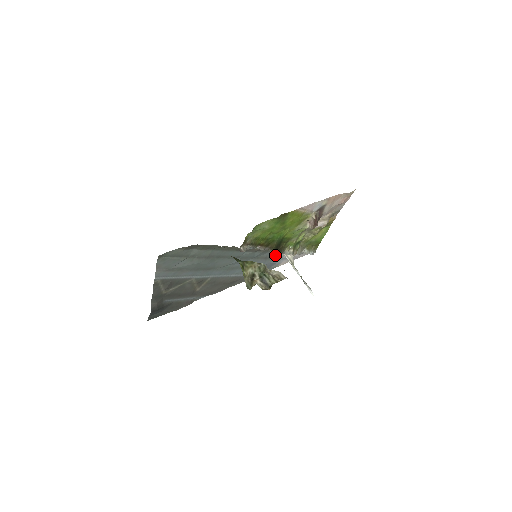
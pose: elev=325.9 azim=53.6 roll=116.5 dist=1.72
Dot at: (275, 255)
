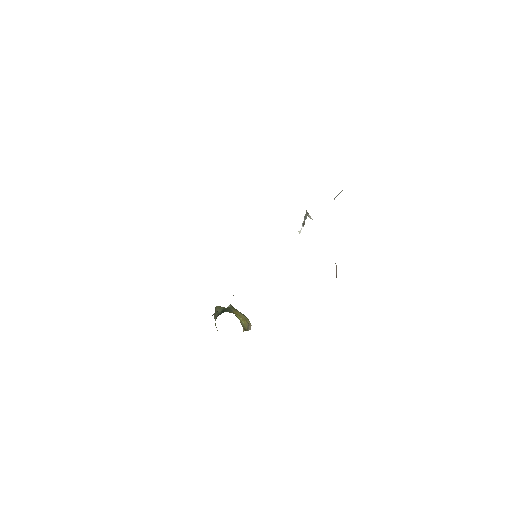
Dot at: occluded
